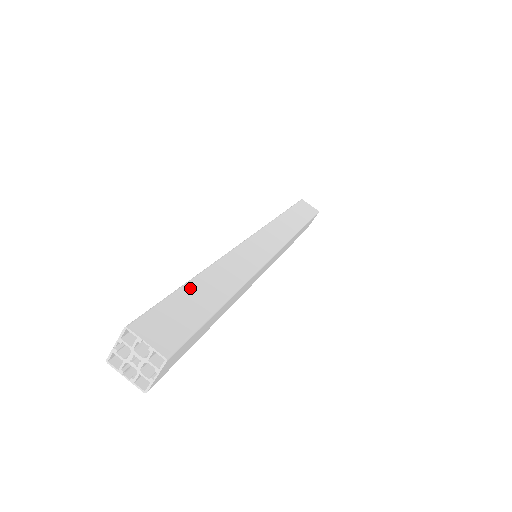
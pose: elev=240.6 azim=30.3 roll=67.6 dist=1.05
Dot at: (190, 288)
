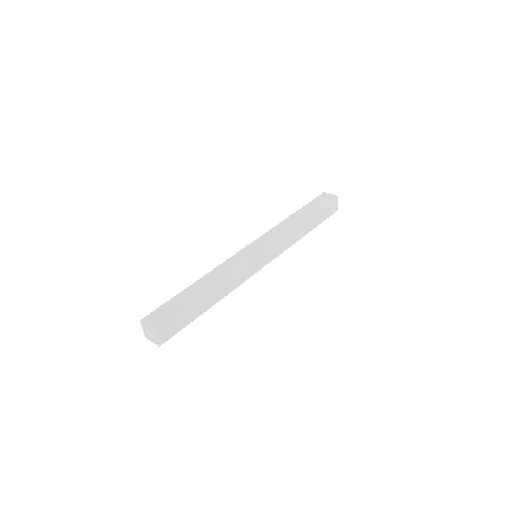
Dot at: (183, 293)
